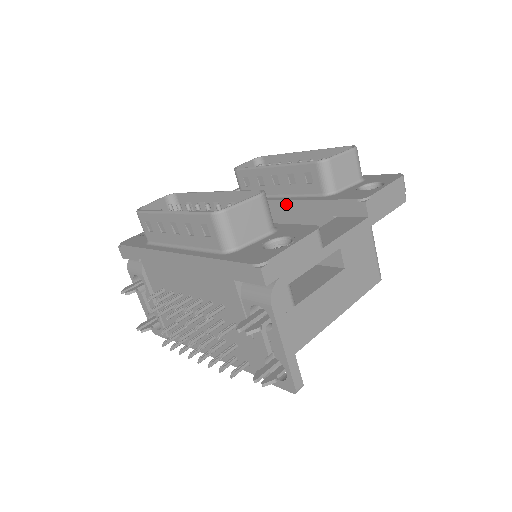
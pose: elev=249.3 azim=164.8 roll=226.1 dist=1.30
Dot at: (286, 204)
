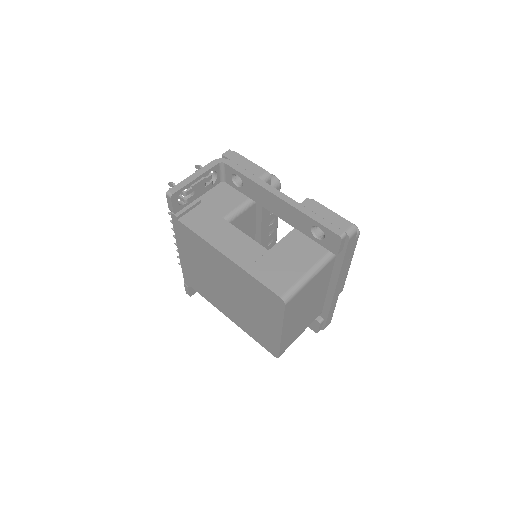
Dot at: occluded
